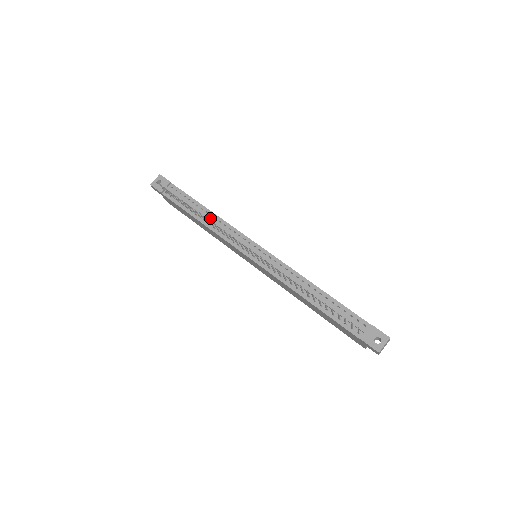
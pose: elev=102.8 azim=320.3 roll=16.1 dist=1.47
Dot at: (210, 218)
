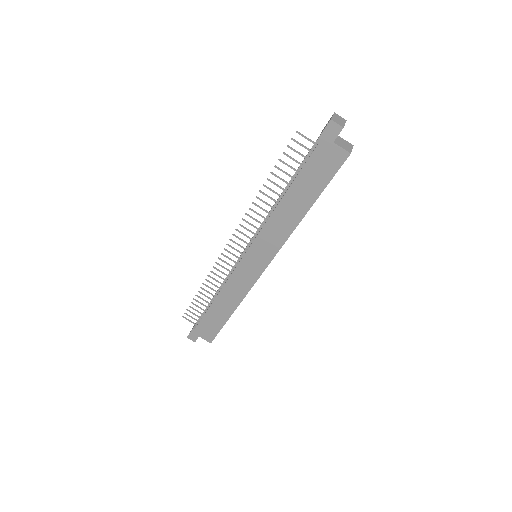
Dot at: occluded
